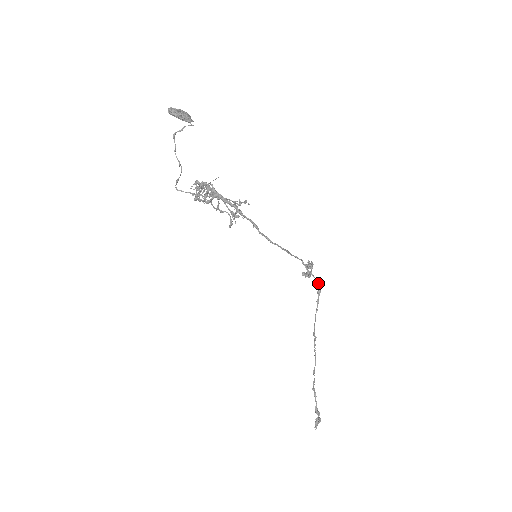
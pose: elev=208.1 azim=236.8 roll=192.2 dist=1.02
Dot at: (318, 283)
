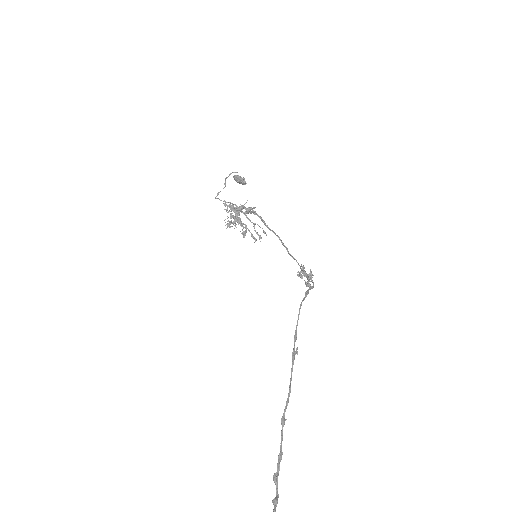
Dot at: (313, 282)
